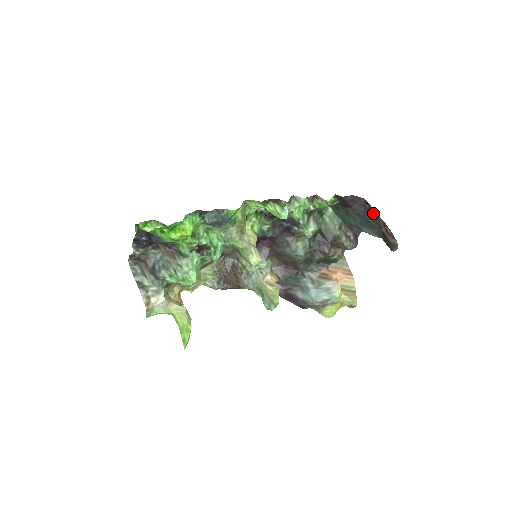
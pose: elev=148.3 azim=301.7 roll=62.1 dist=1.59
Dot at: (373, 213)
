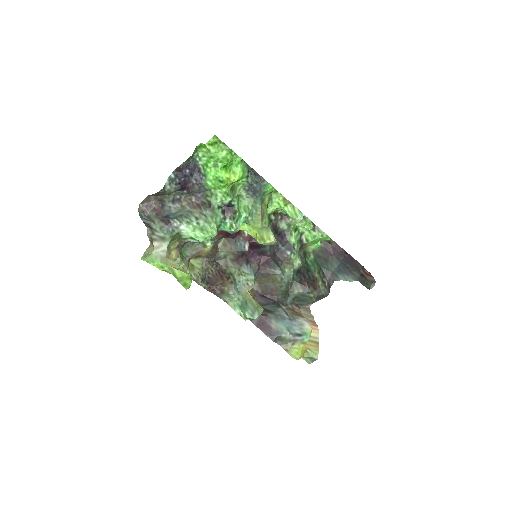
Dot at: (352, 260)
